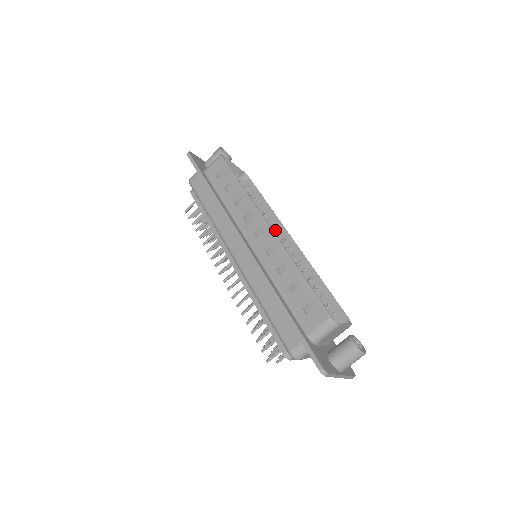
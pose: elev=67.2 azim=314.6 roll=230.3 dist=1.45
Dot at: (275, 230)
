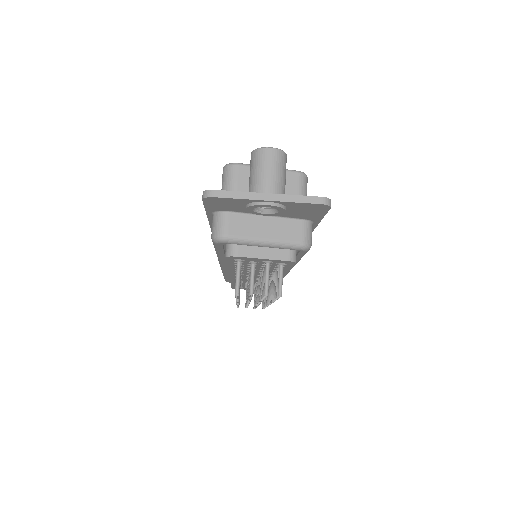
Dot at: occluded
